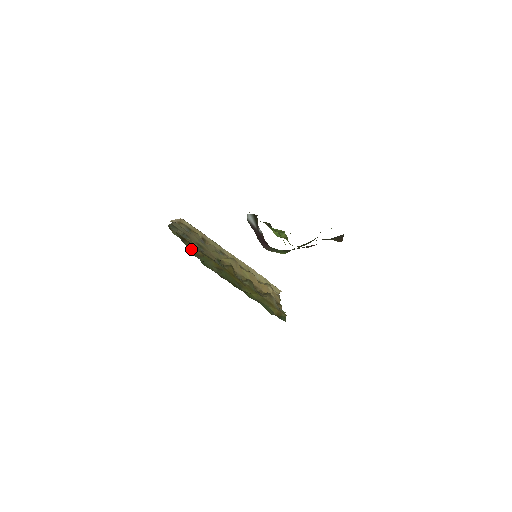
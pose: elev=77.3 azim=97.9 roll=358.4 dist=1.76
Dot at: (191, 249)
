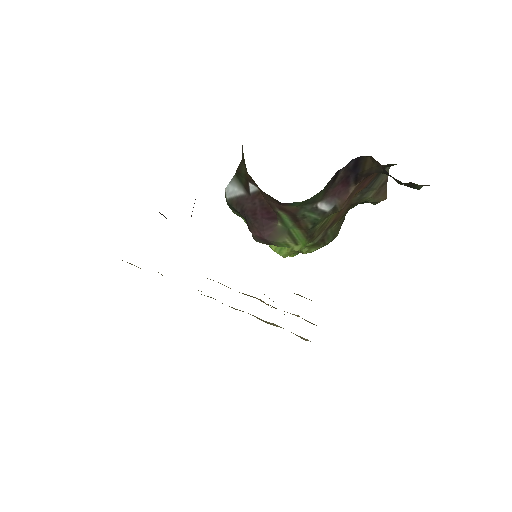
Dot at: occluded
